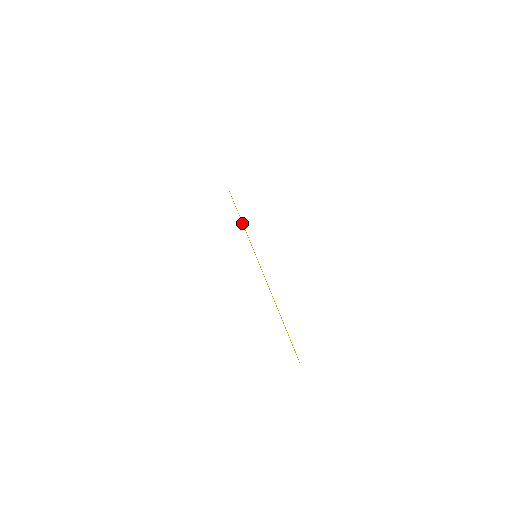
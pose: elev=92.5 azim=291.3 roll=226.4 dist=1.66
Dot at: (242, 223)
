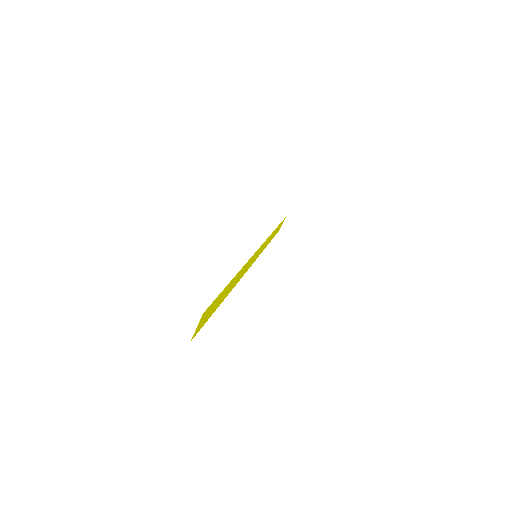
Dot at: occluded
